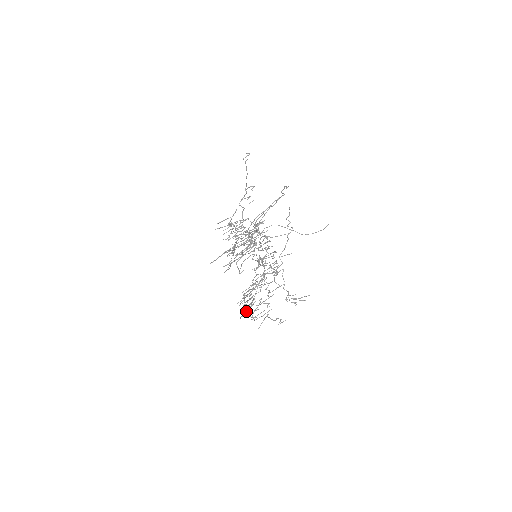
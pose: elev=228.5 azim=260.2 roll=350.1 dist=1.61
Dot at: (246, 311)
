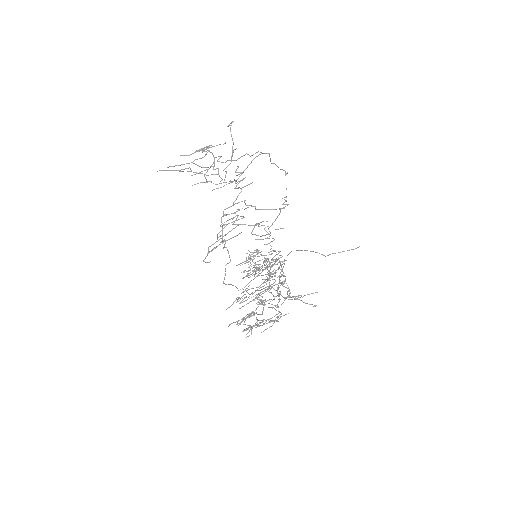
Dot at: (240, 324)
